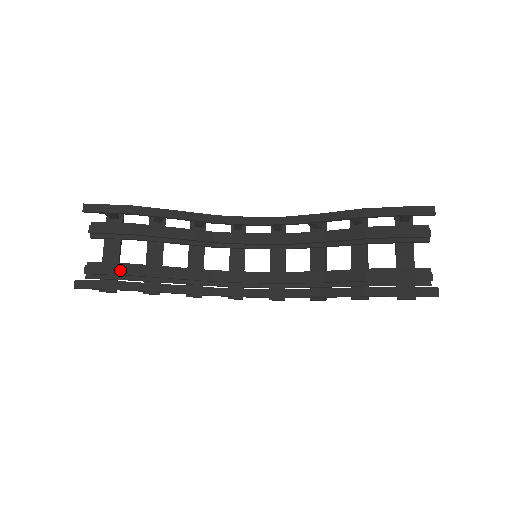
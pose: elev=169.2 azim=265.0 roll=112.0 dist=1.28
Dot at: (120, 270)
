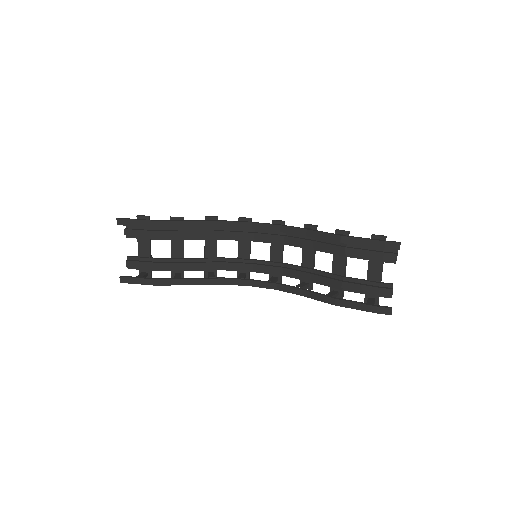
Dot at: (152, 265)
